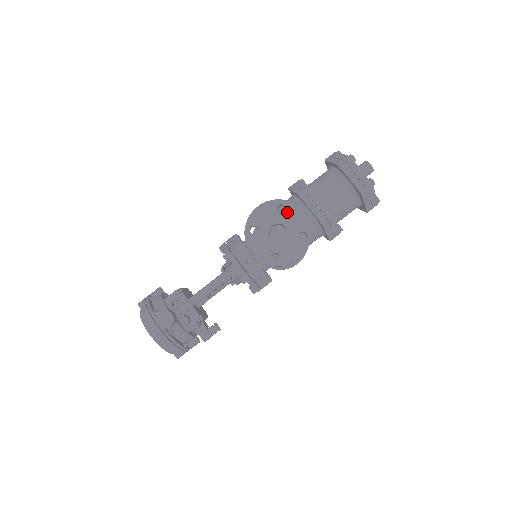
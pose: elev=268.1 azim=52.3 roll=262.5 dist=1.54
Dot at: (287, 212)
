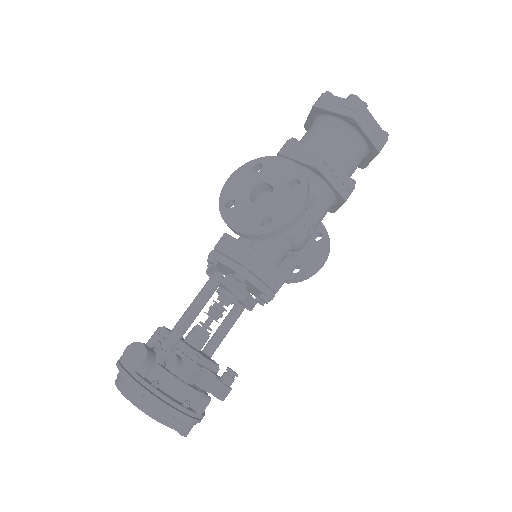
Dot at: (266, 168)
